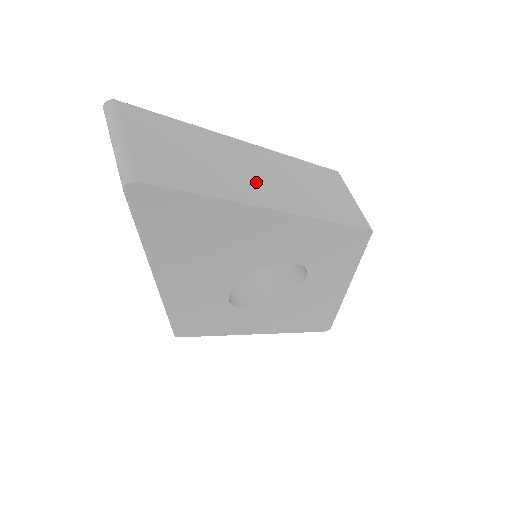
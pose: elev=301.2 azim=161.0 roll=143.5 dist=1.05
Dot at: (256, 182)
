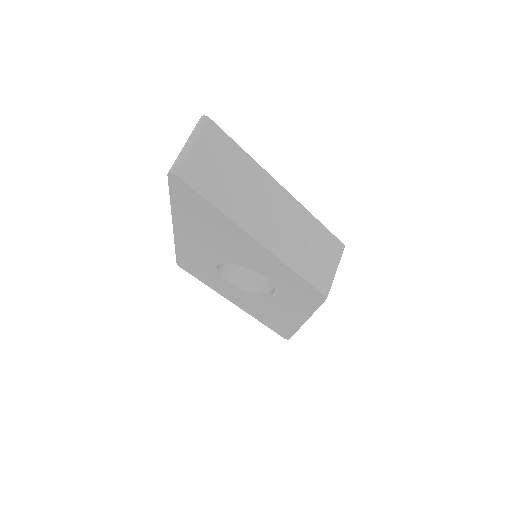
Dot at: (261, 216)
